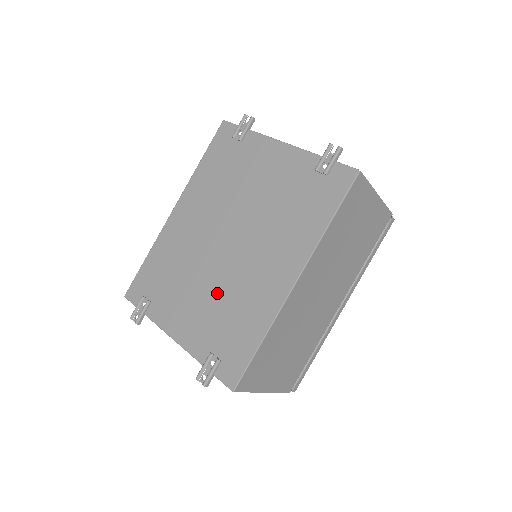
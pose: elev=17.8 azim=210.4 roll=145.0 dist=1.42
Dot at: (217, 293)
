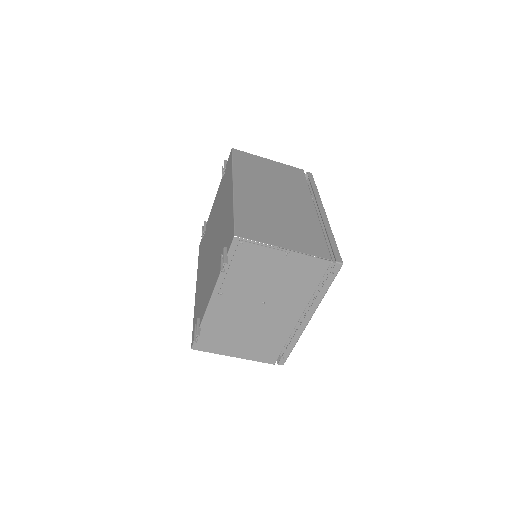
Dot at: (216, 251)
